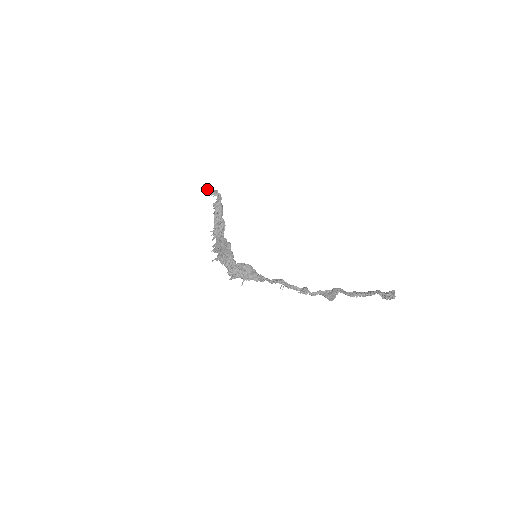
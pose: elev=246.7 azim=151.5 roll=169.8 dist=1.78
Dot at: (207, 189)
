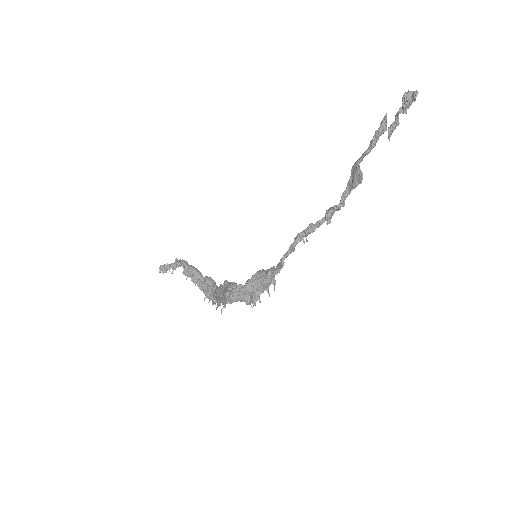
Dot at: (165, 268)
